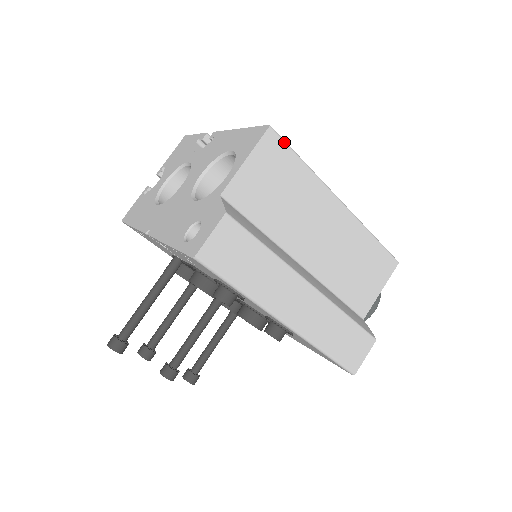
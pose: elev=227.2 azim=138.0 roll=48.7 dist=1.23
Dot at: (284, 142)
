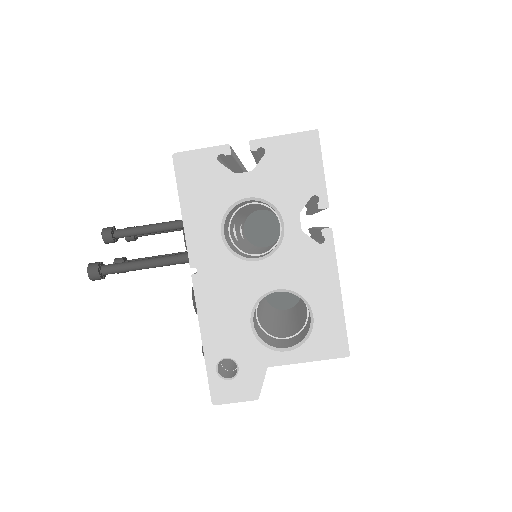
Dot at: occluded
